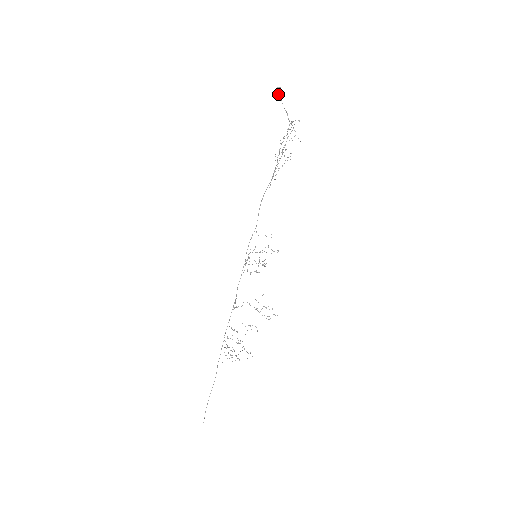
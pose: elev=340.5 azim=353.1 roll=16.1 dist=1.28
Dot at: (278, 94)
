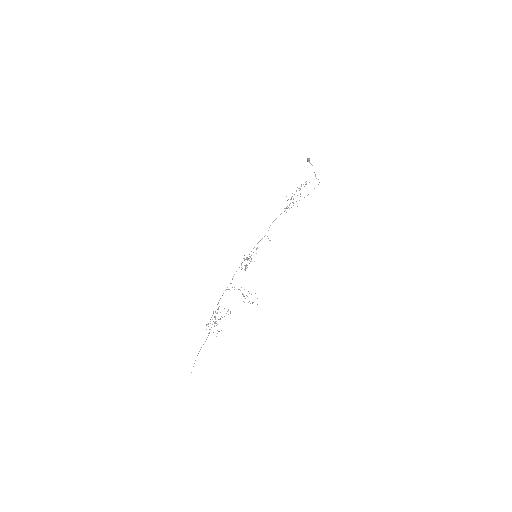
Dot at: occluded
